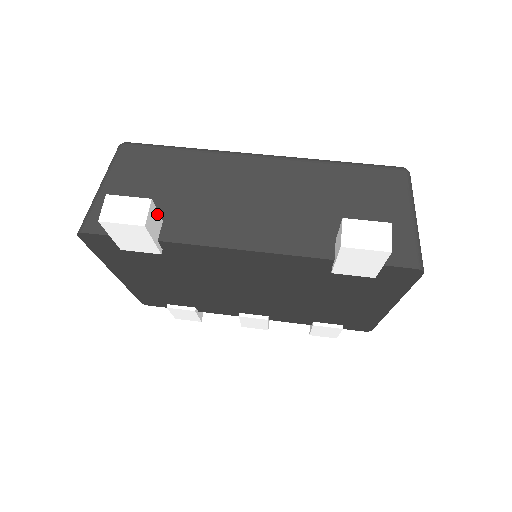
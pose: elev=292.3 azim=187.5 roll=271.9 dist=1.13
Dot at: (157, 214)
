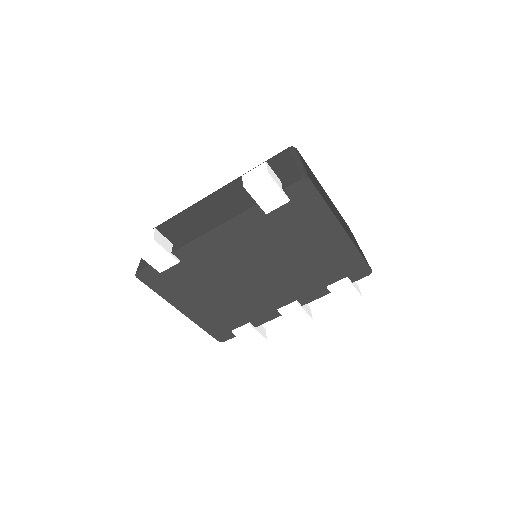
Dot at: (165, 238)
